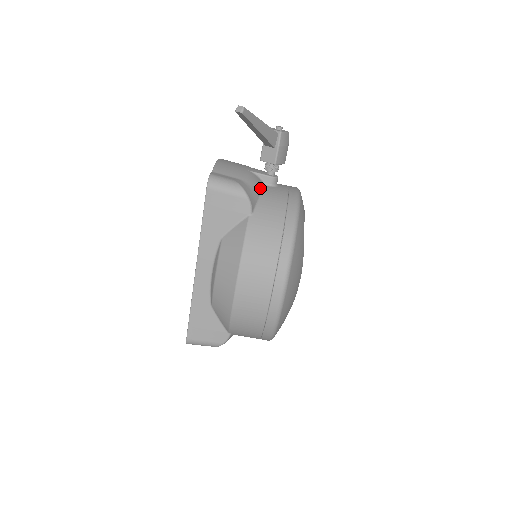
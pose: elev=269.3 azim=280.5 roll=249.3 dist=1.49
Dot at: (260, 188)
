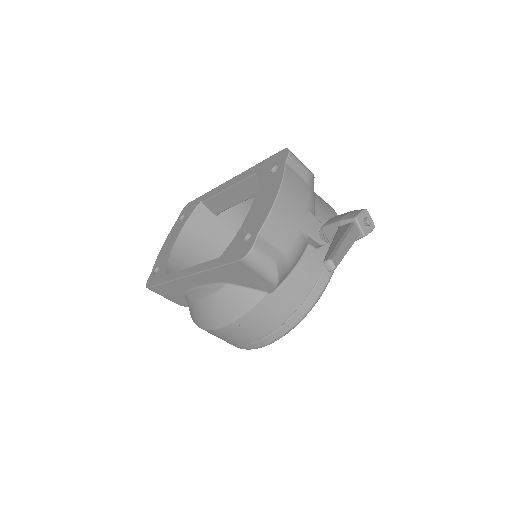
Dot at: (299, 258)
